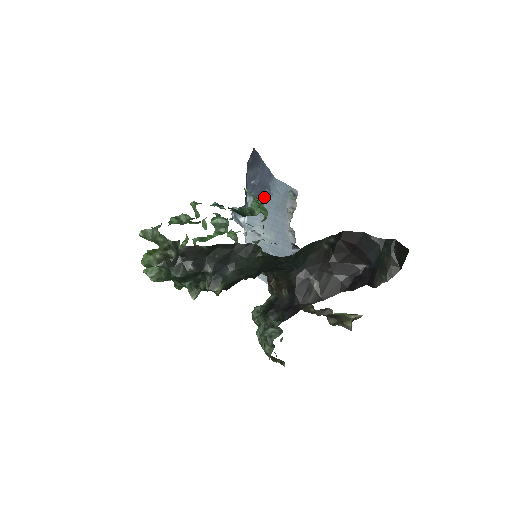
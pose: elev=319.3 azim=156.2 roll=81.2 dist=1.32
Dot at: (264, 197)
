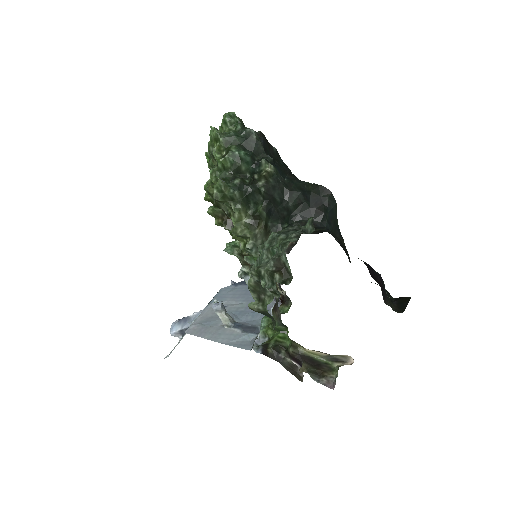
Dot at: occluded
